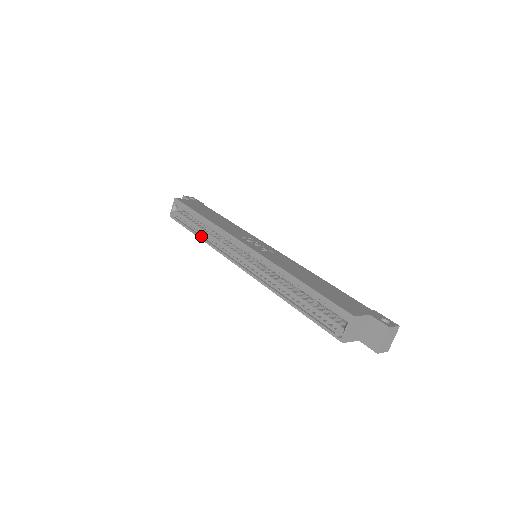
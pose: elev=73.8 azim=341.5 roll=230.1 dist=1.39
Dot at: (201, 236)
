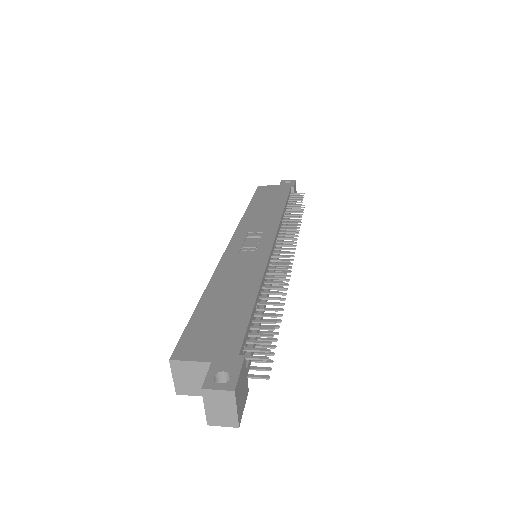
Dot at: occluded
